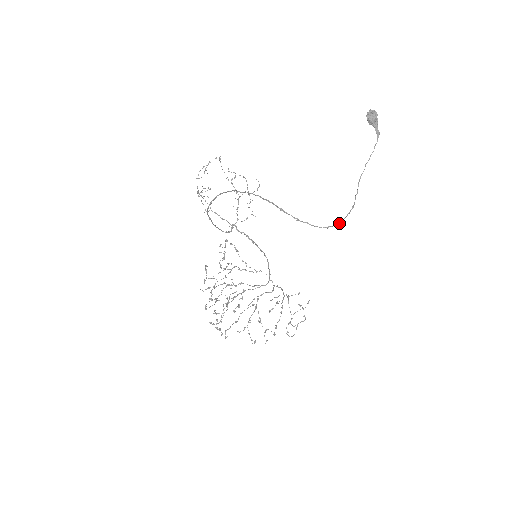
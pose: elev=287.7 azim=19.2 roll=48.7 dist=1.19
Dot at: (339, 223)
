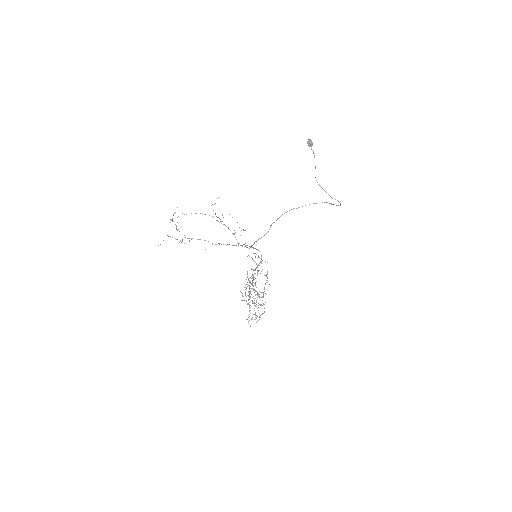
Dot at: (337, 200)
